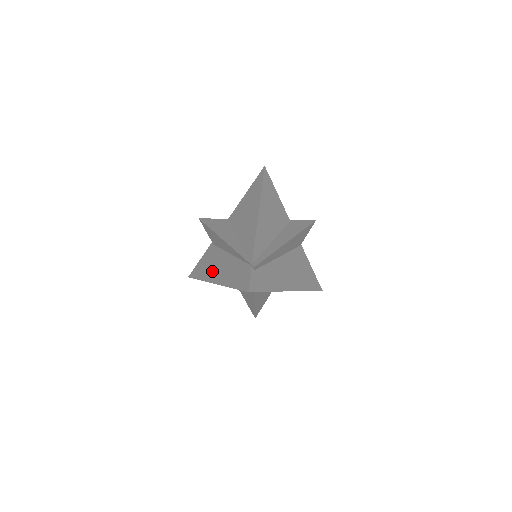
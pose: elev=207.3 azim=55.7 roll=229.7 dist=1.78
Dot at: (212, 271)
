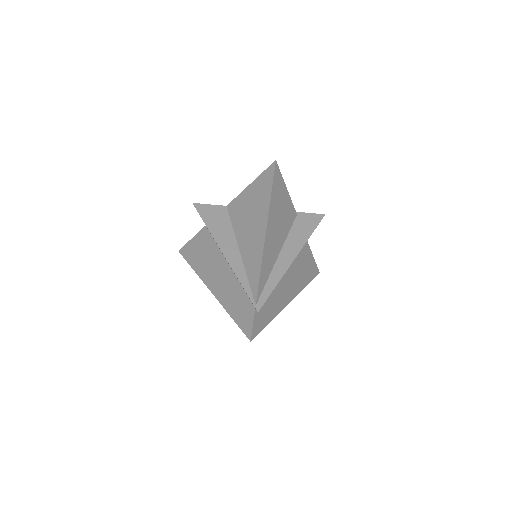
Dot at: (208, 271)
